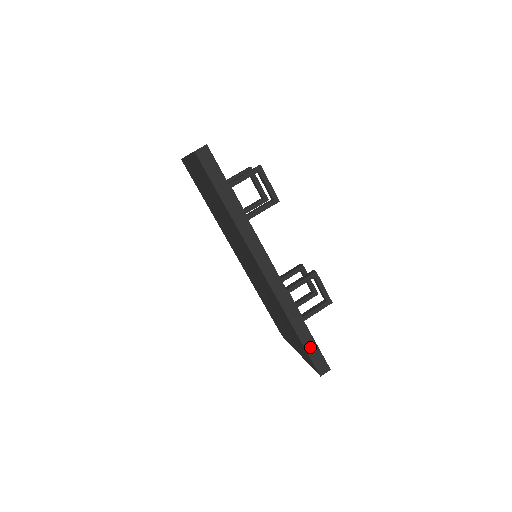
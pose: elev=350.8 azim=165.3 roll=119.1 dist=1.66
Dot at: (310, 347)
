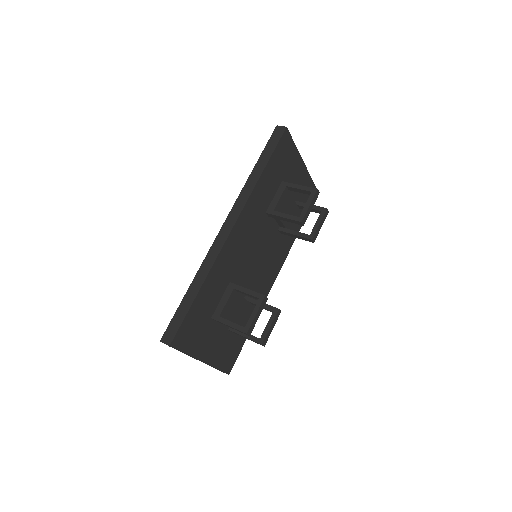
Dot at: (182, 310)
